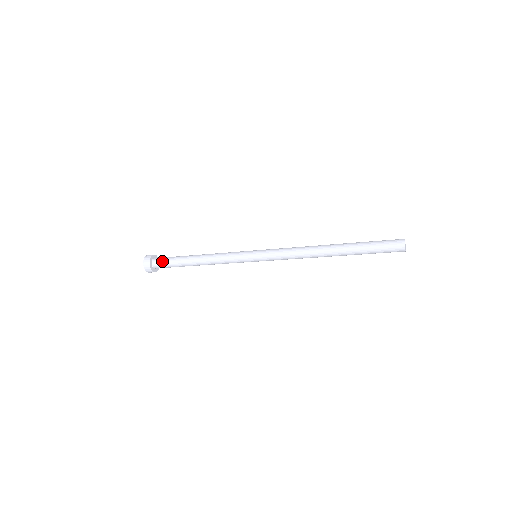
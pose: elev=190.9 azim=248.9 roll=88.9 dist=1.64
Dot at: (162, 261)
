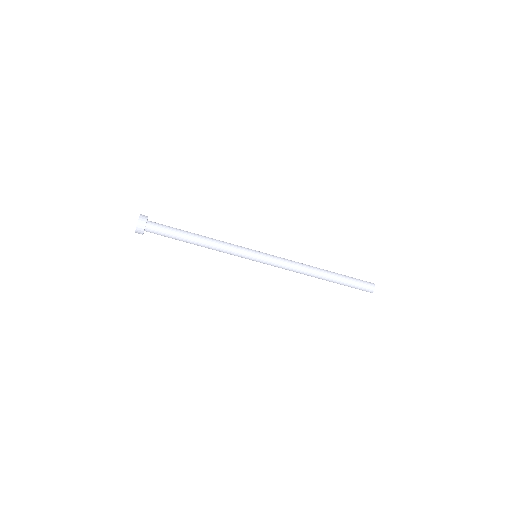
Dot at: (160, 224)
